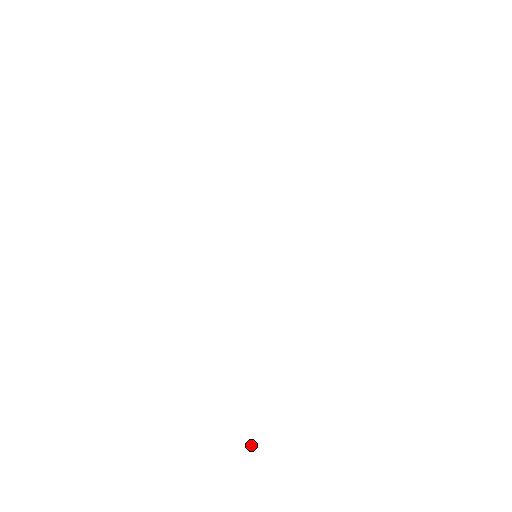
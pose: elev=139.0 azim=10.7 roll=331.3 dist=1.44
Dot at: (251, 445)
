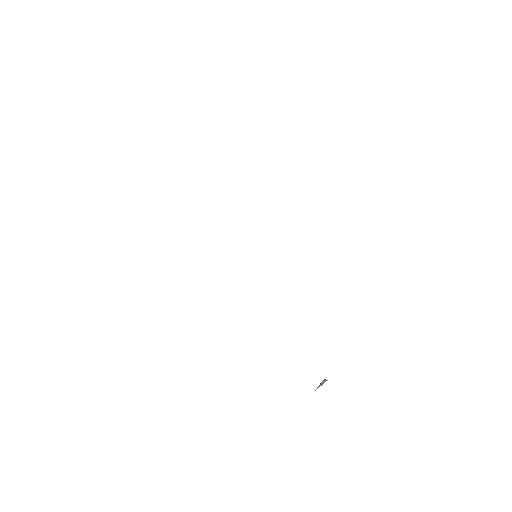
Dot at: (321, 384)
